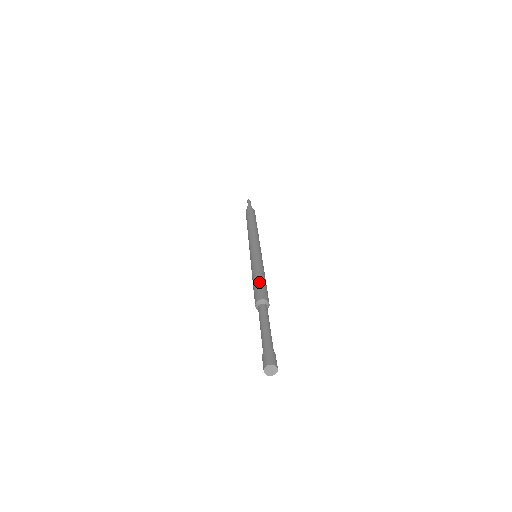
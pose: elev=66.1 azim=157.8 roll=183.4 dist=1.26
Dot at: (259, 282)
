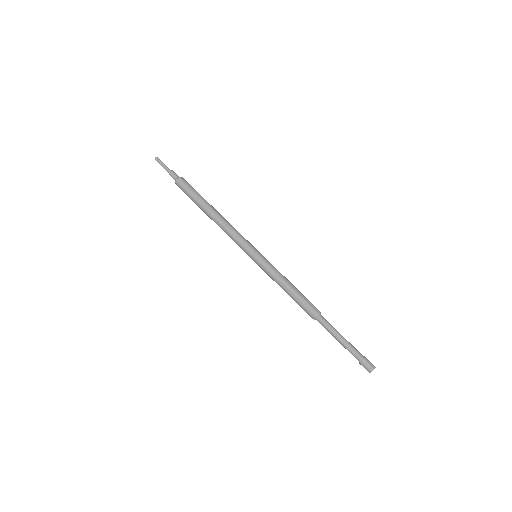
Dot at: (295, 299)
